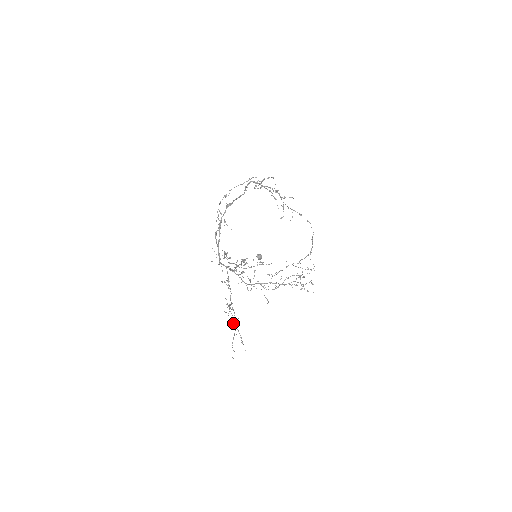
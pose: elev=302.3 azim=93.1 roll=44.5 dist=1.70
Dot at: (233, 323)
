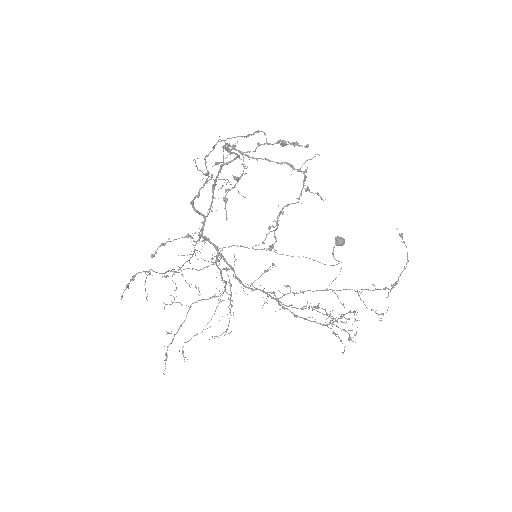
Dot at: occluded
